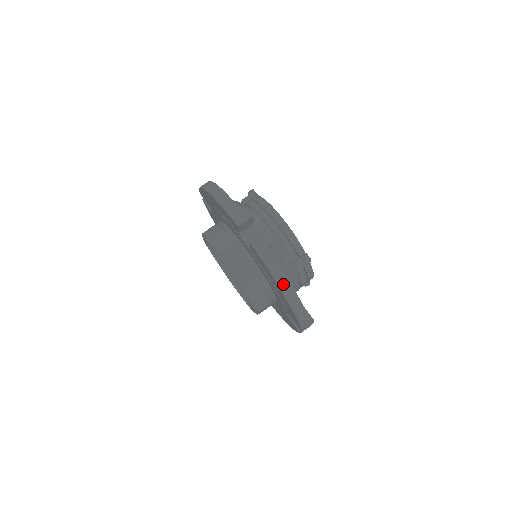
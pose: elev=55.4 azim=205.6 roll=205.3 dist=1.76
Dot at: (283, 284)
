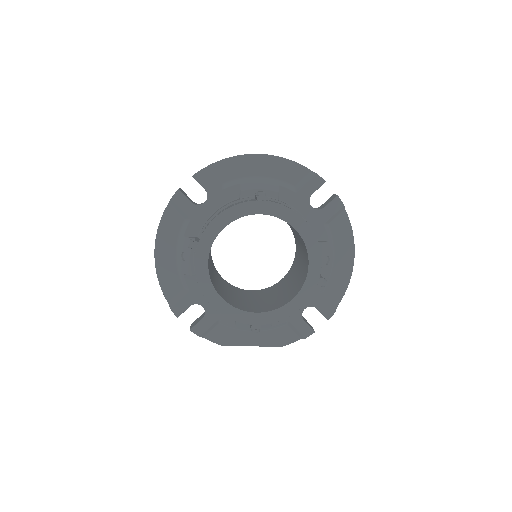
Dot at: occluded
